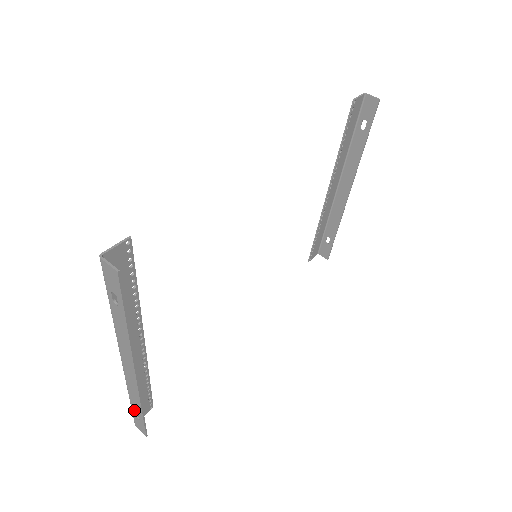
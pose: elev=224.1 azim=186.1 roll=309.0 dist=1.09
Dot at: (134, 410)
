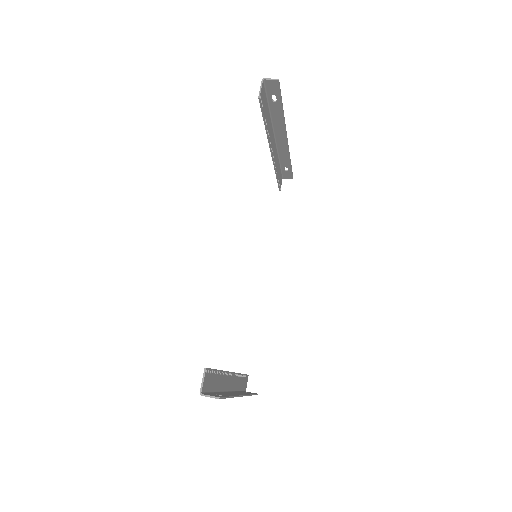
Dot at: occluded
